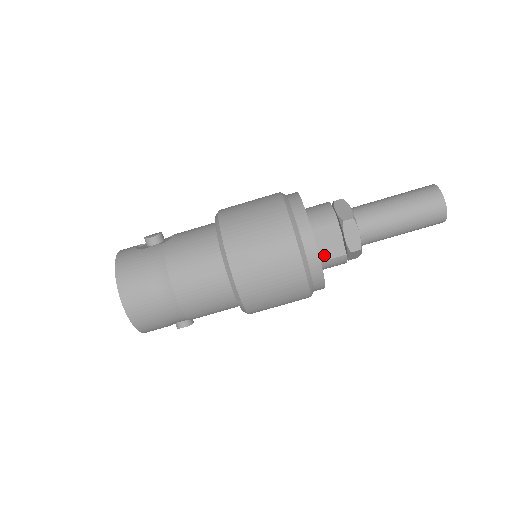
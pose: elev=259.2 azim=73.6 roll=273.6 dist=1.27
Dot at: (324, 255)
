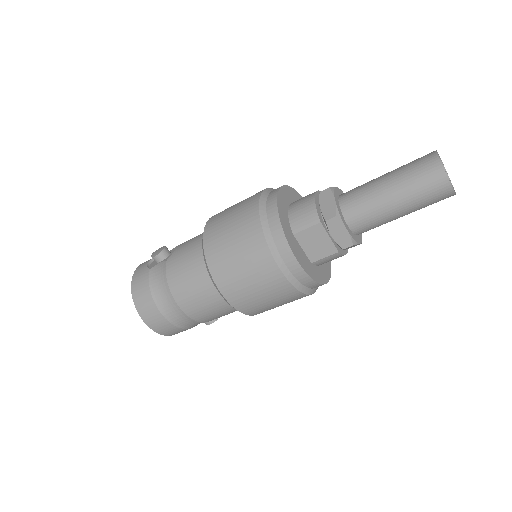
Dot at: (315, 256)
